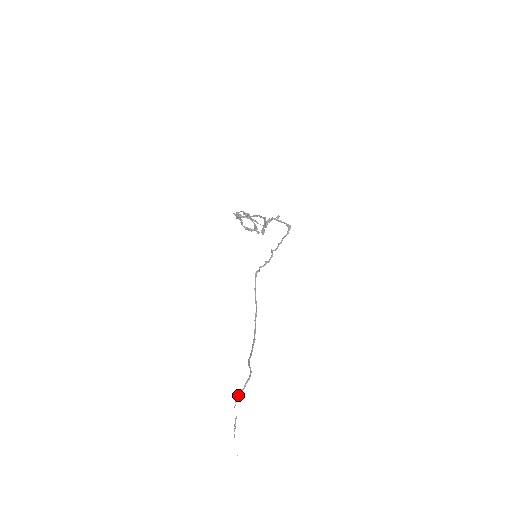
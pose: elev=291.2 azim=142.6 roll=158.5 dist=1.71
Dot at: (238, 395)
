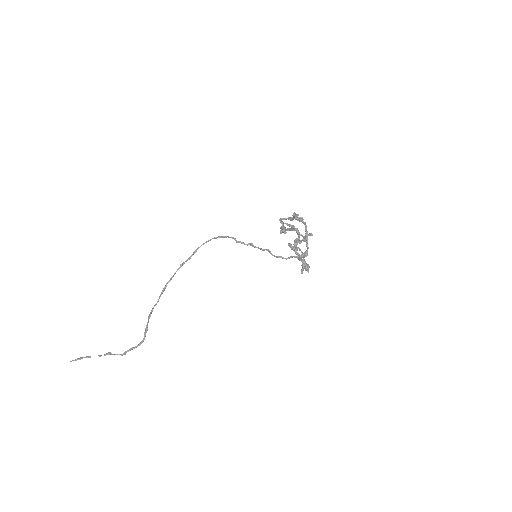
Dot at: occluded
